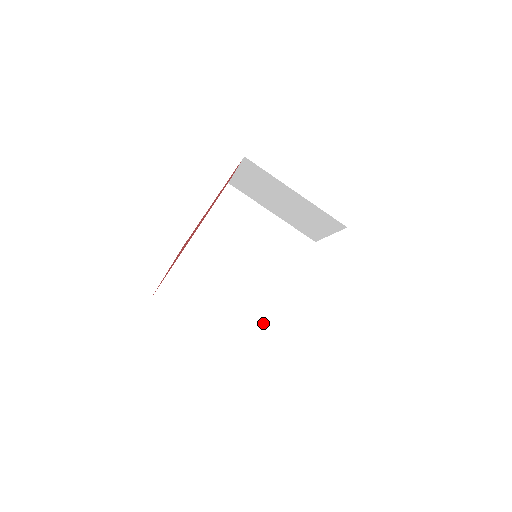
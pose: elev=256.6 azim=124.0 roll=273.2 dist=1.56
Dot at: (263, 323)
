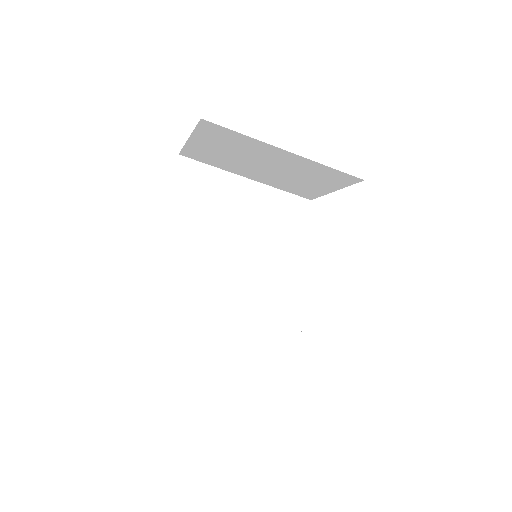
Dot at: (283, 333)
